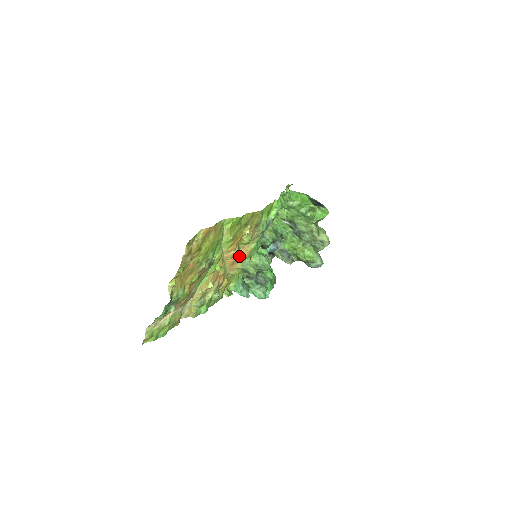
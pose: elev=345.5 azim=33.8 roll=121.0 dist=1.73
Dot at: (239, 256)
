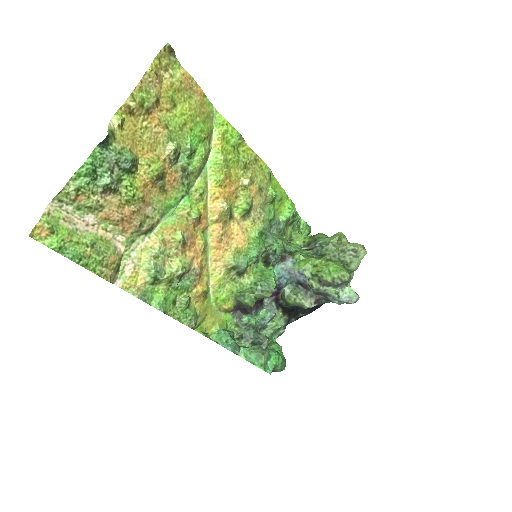
Dot at: (231, 236)
